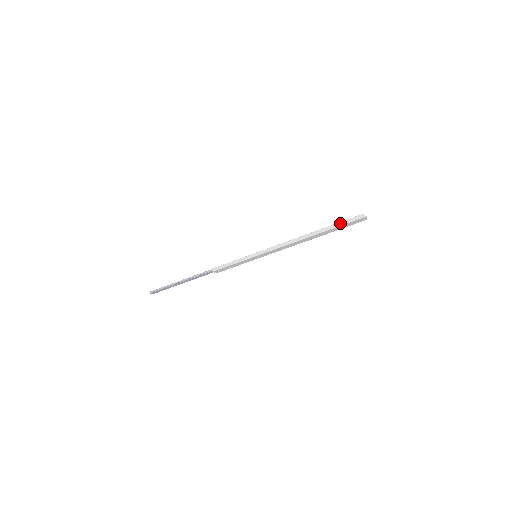
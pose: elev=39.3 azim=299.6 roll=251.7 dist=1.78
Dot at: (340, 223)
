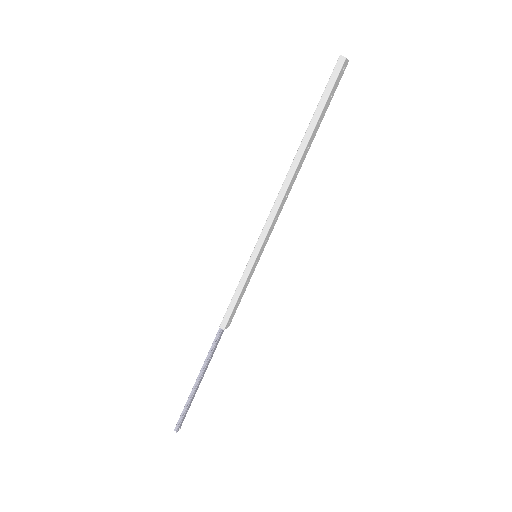
Dot at: (321, 101)
